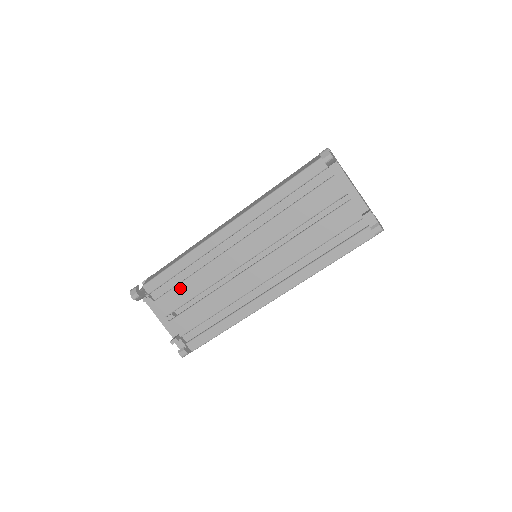
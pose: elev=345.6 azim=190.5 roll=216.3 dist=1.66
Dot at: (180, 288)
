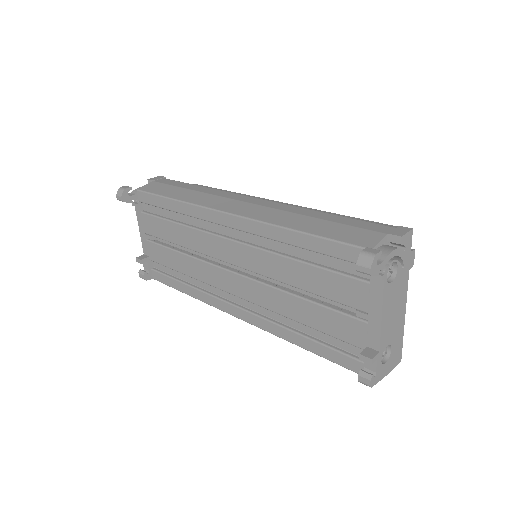
Dot at: (165, 223)
